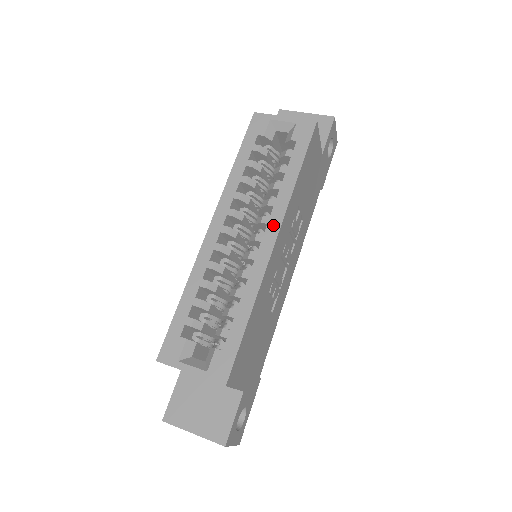
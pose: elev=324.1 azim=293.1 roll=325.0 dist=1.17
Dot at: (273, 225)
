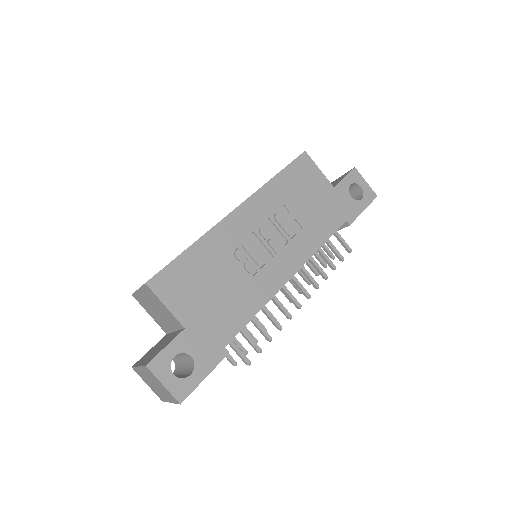
Dot at: occluded
